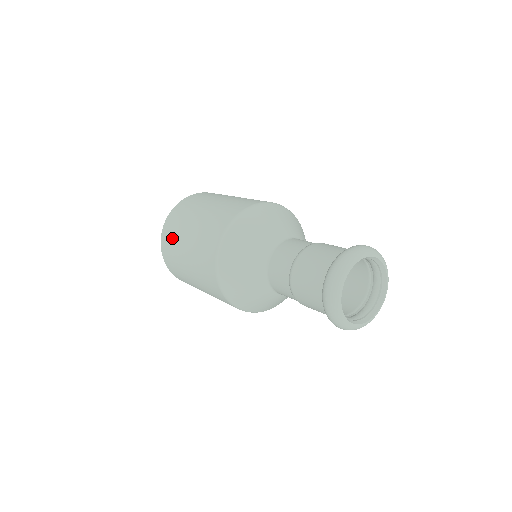
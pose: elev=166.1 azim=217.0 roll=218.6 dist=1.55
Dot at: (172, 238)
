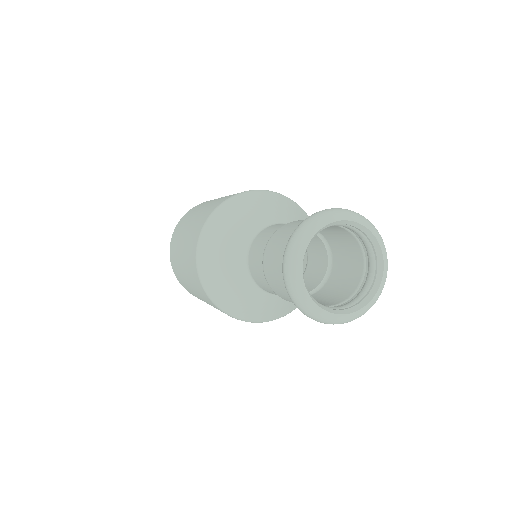
Dot at: (177, 271)
